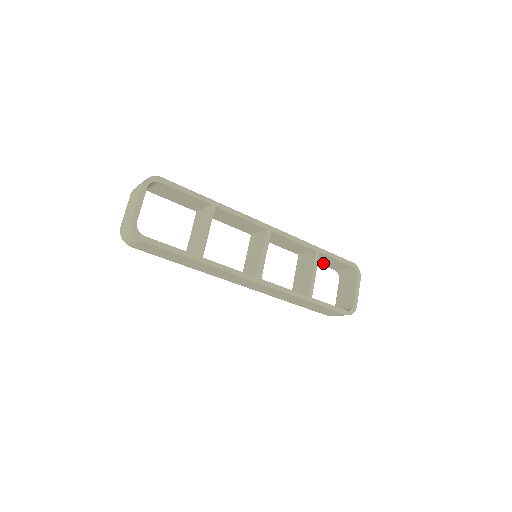
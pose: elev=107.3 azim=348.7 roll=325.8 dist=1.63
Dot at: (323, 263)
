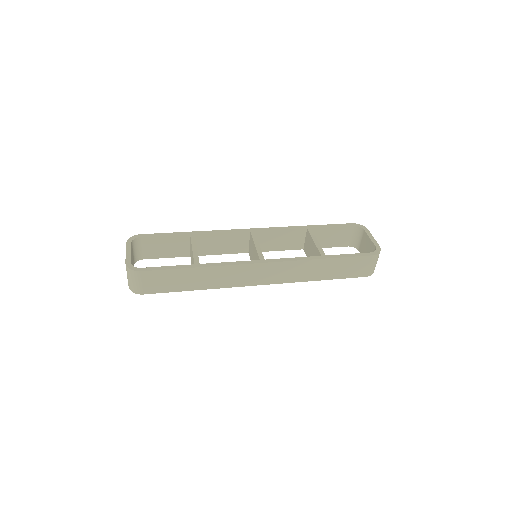
Dot at: (330, 244)
